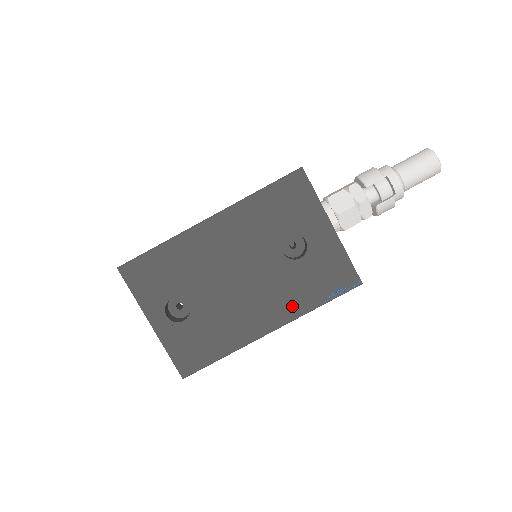
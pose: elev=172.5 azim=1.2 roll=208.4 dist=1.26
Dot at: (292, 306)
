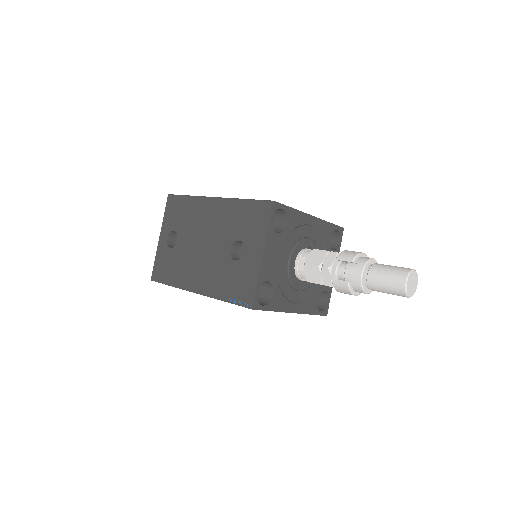
Dot at: (213, 287)
